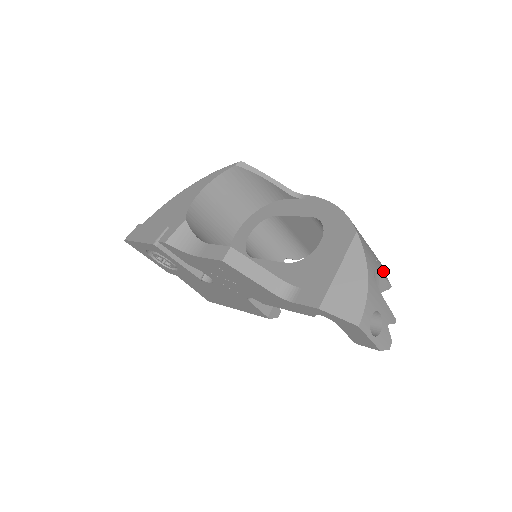
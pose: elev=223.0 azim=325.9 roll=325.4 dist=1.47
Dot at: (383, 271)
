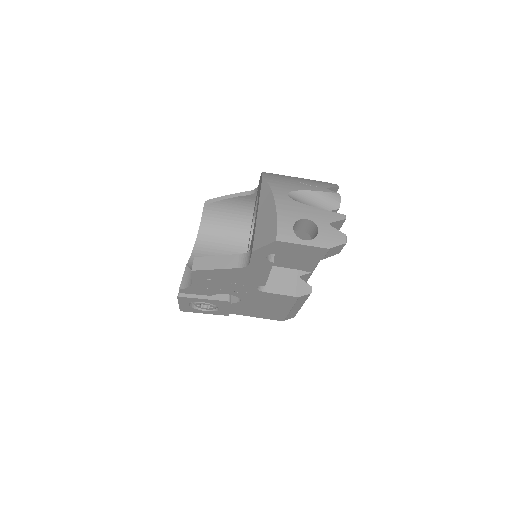
Dot at: (320, 188)
